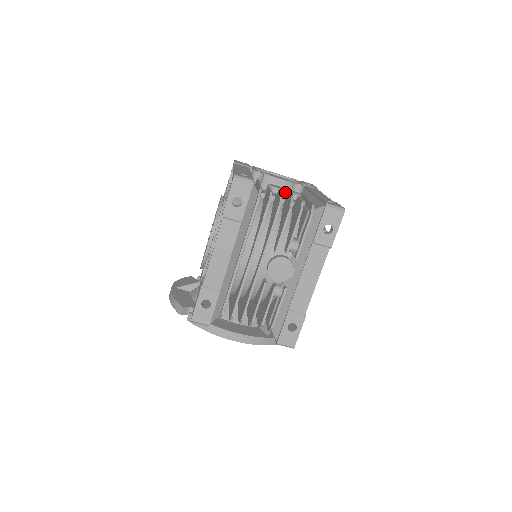
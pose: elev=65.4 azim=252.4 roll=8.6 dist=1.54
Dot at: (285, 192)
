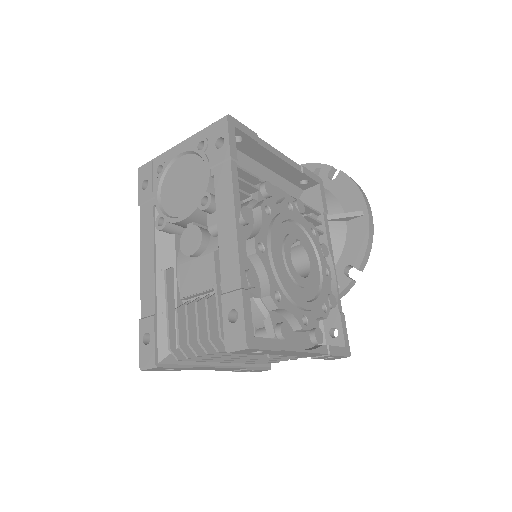
Dot at: (199, 249)
